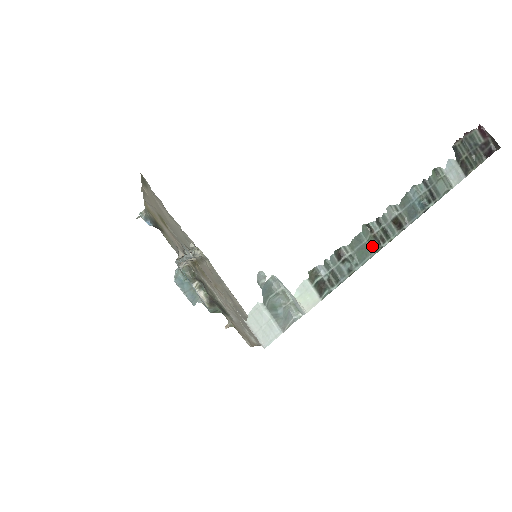
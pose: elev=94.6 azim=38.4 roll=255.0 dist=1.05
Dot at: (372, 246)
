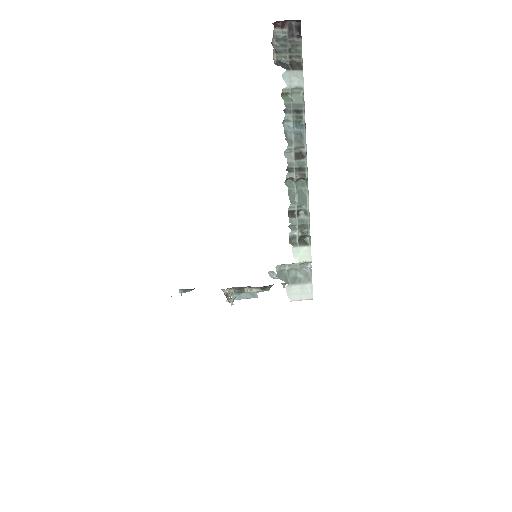
Dot at: (302, 186)
